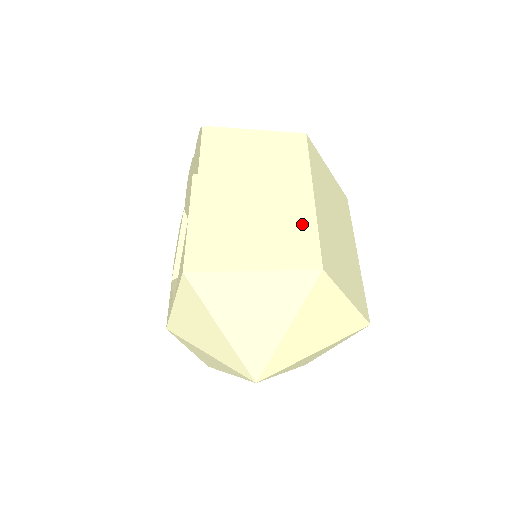
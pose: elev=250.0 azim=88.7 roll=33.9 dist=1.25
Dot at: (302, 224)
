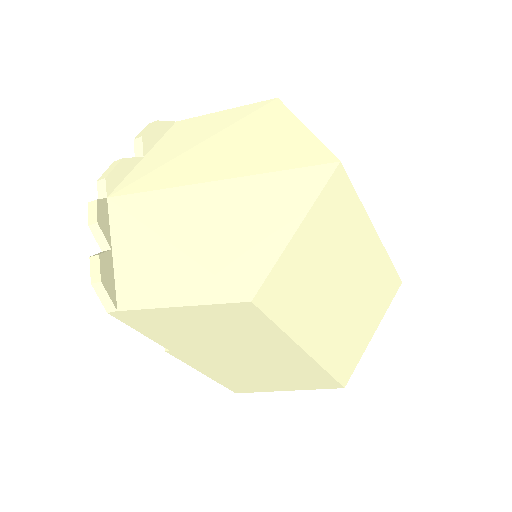
Dot at: (309, 371)
